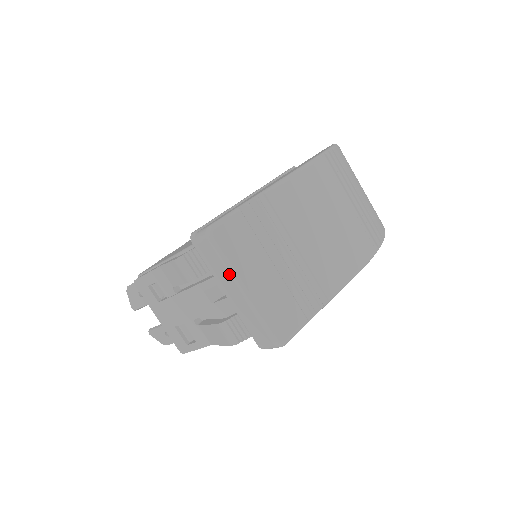
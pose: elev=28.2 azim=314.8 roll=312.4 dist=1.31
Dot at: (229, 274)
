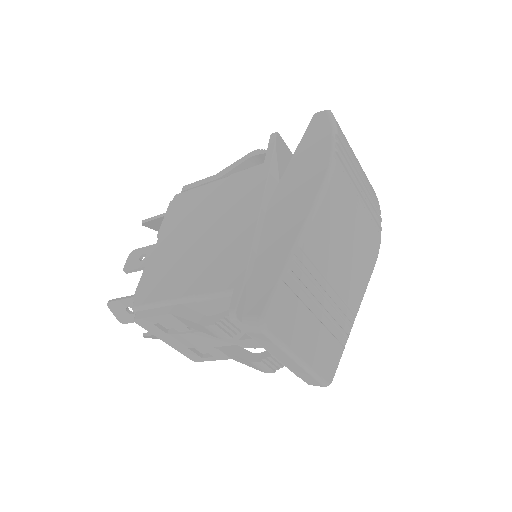
Dot at: (284, 353)
